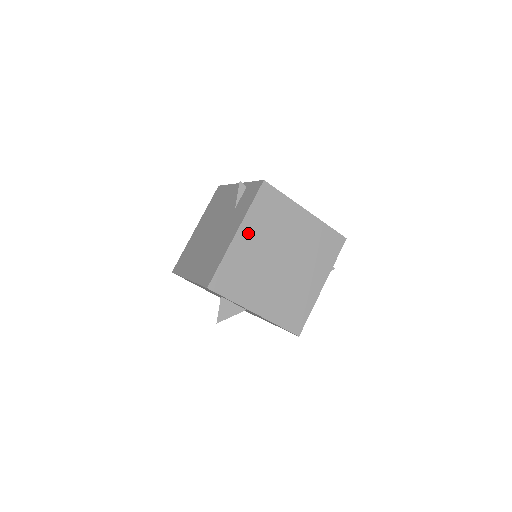
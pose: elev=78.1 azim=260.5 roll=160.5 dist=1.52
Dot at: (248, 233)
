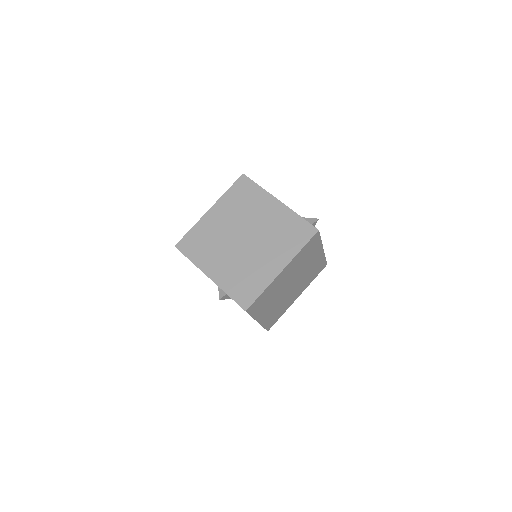
Dot at: (263, 314)
